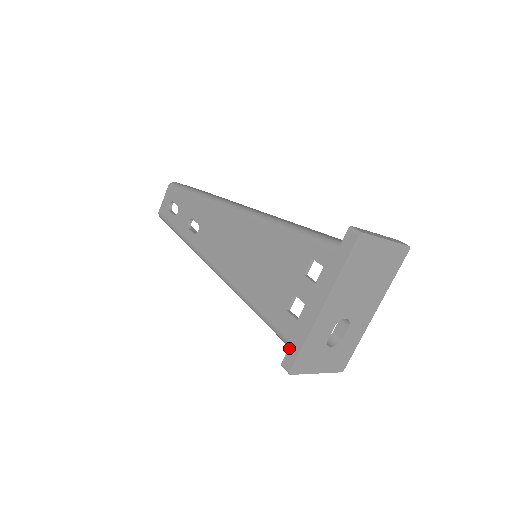
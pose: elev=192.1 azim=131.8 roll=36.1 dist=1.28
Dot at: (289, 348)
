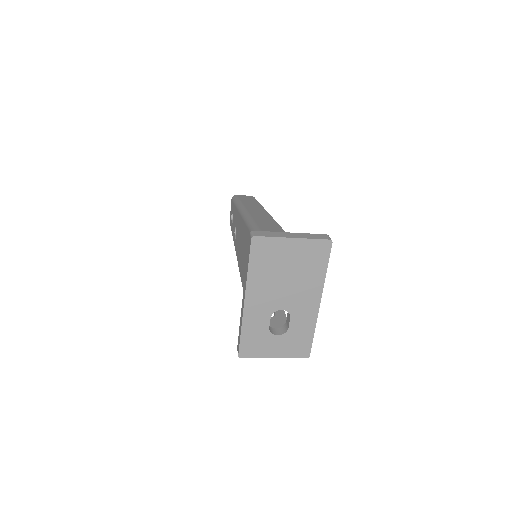
Dot at: (238, 336)
